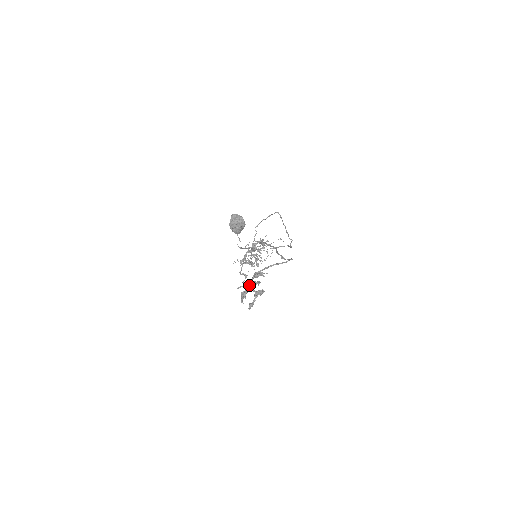
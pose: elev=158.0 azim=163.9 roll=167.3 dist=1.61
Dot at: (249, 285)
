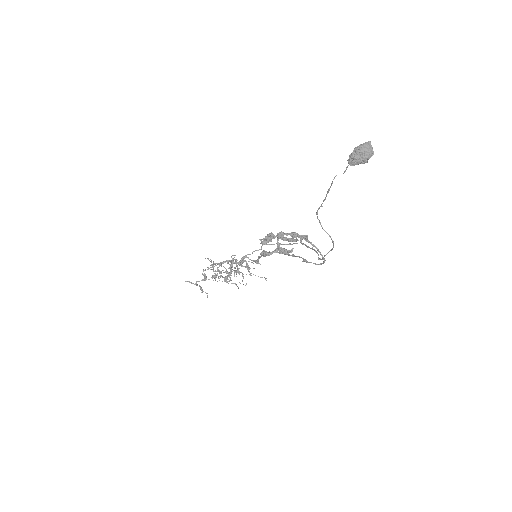
Dot at: (282, 235)
